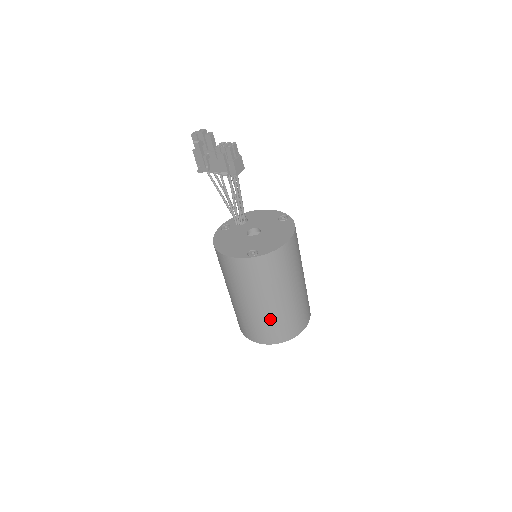
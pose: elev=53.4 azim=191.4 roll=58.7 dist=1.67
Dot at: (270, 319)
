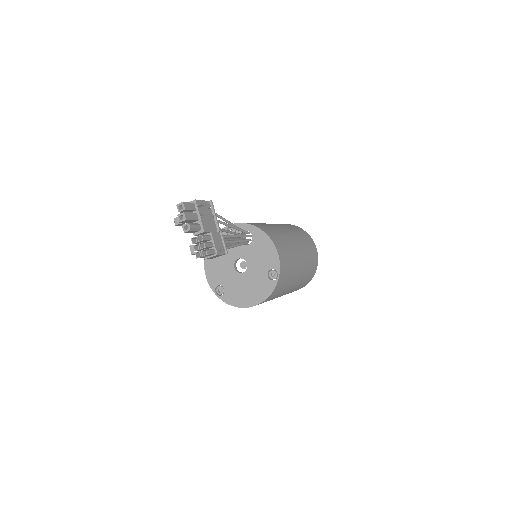
Dot at: occluded
